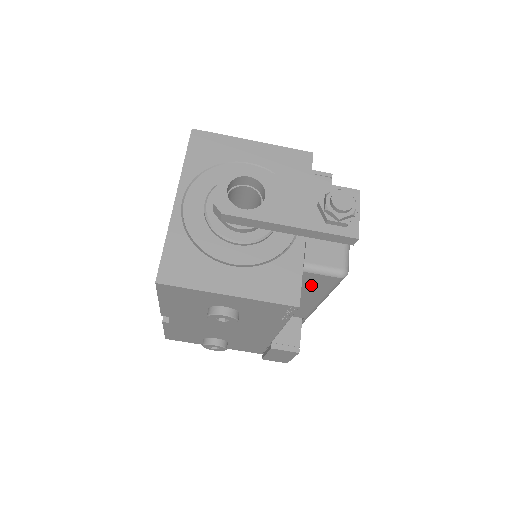
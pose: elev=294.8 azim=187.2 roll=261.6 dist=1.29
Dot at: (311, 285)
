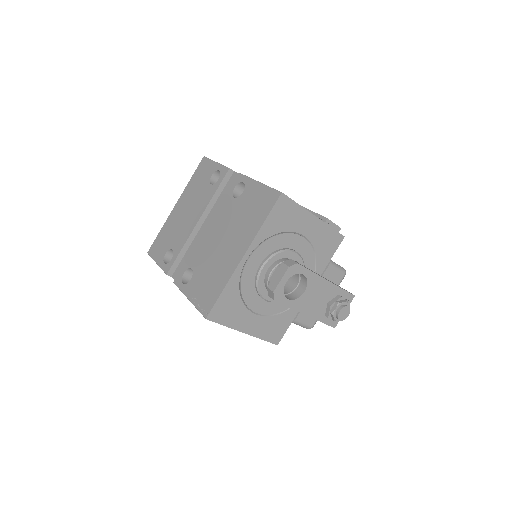
Dot at: occluded
